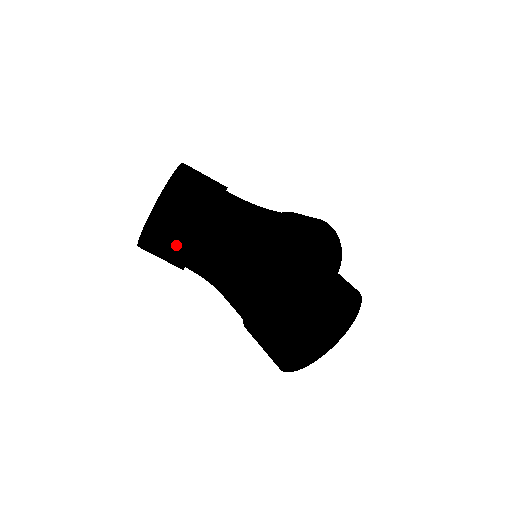
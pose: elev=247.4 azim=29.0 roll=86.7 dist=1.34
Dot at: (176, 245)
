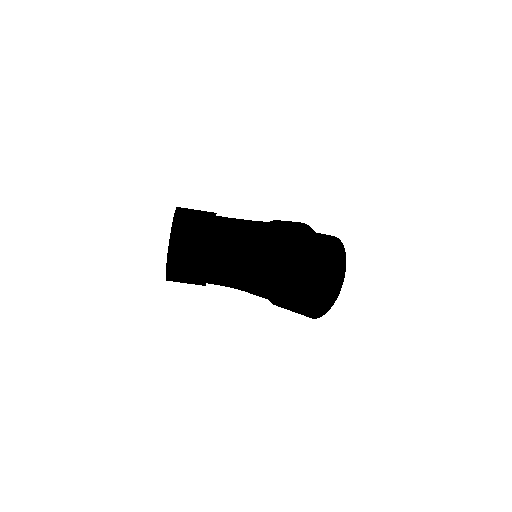
Dot at: (195, 262)
